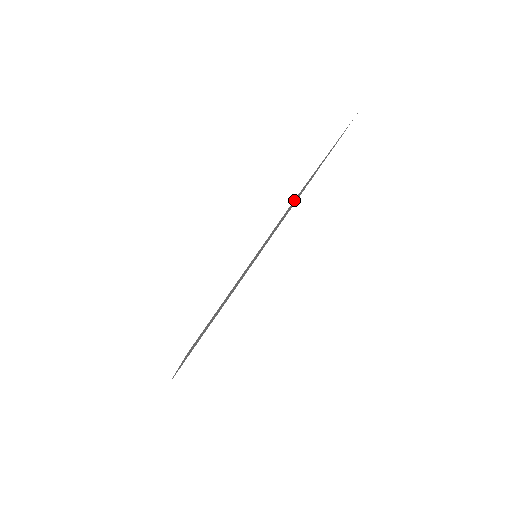
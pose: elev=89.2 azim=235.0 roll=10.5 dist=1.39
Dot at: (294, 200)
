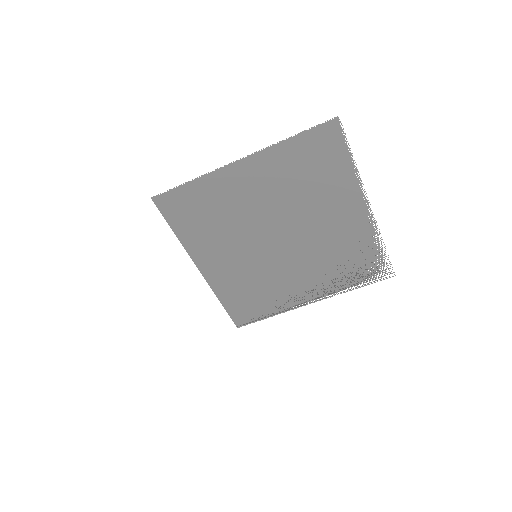
Dot at: (266, 304)
